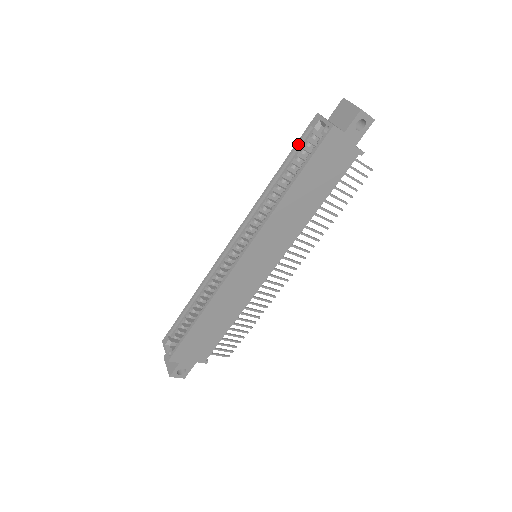
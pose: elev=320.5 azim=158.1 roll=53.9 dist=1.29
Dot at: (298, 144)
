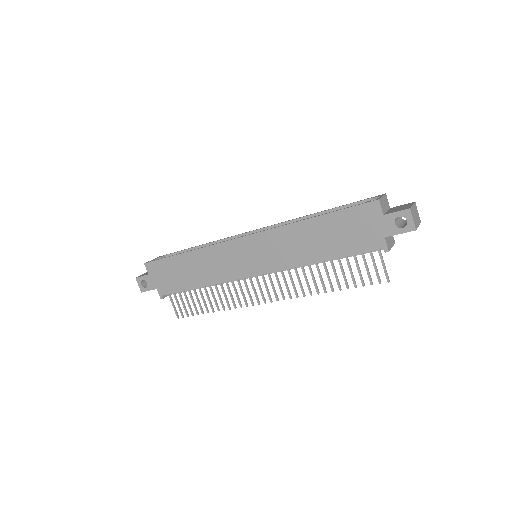
Dot at: (353, 203)
